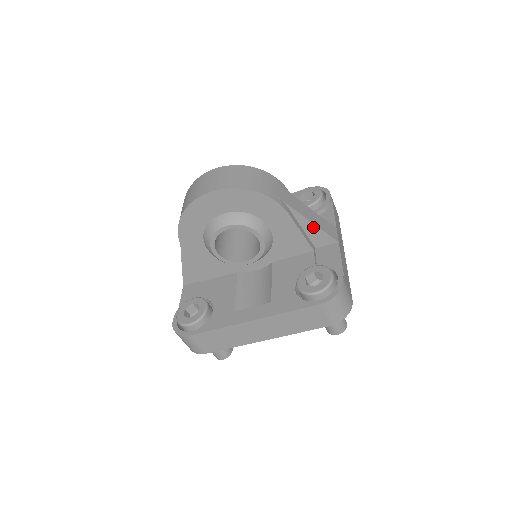
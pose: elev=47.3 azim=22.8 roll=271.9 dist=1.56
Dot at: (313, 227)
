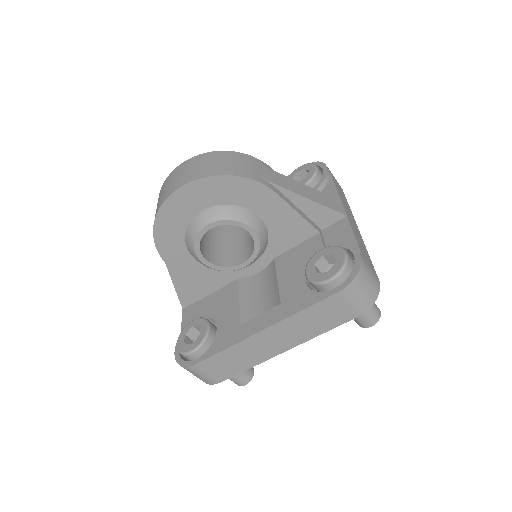
Dot at: (311, 204)
